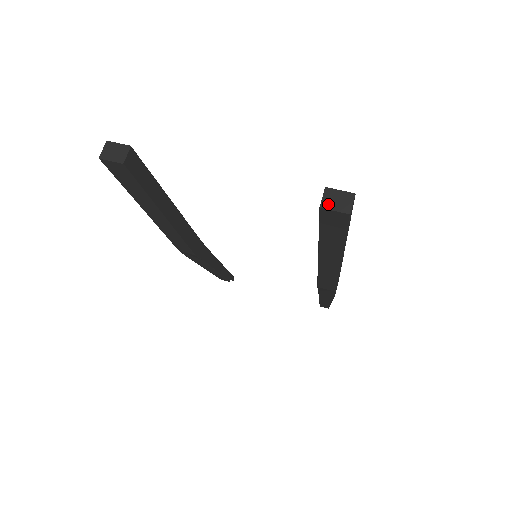
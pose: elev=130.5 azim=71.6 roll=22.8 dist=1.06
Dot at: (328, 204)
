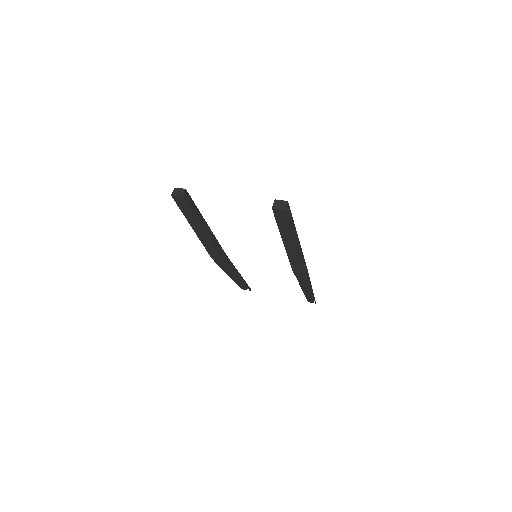
Dot at: (276, 206)
